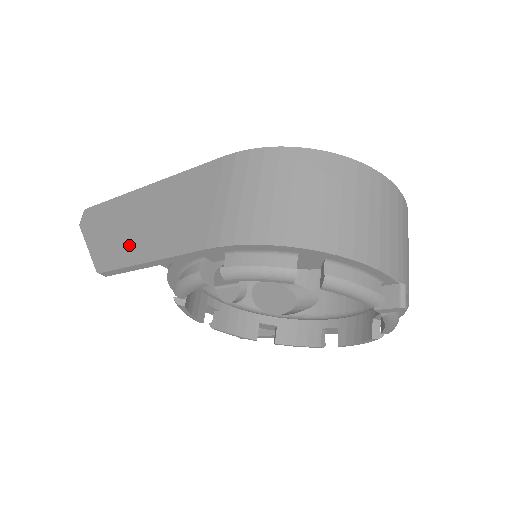
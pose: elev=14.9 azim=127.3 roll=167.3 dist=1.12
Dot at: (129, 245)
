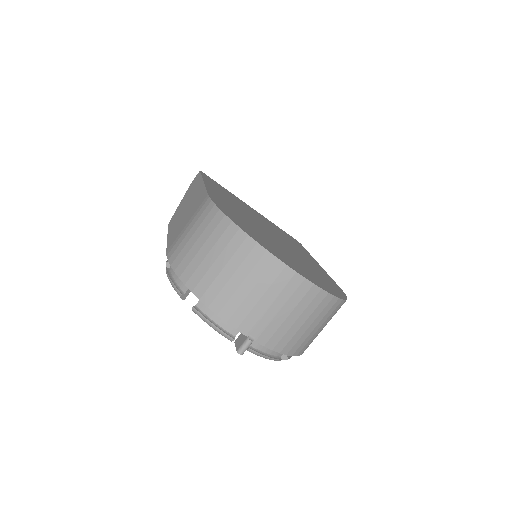
Dot at: (177, 218)
